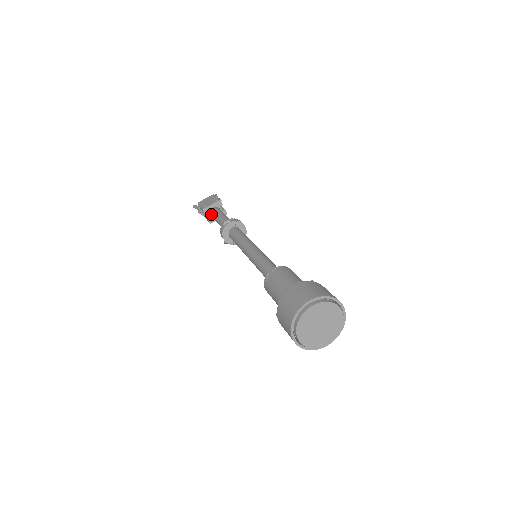
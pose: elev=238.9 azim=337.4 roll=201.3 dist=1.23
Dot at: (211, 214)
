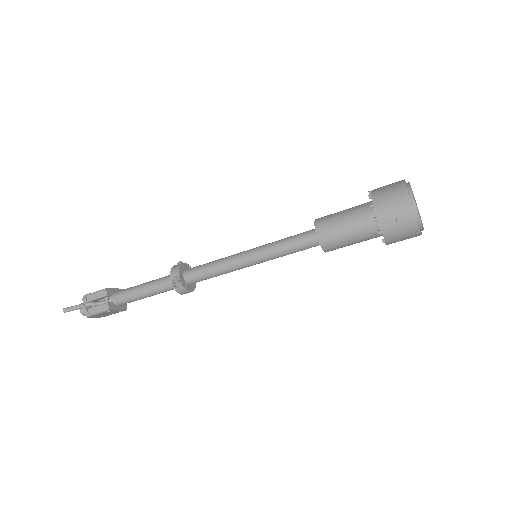
Dot at: (118, 294)
